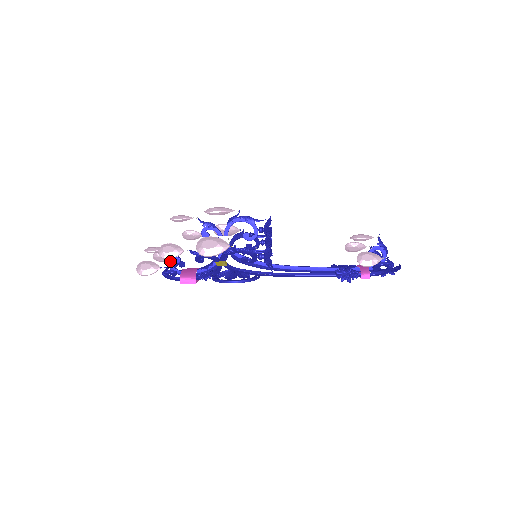
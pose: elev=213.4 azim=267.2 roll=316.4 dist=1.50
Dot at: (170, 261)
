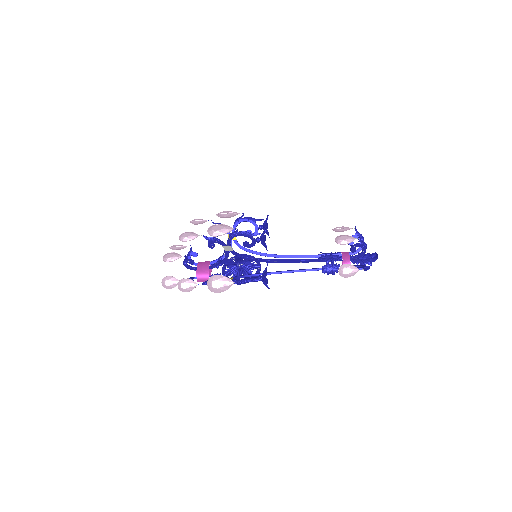
Dot at: (186, 264)
